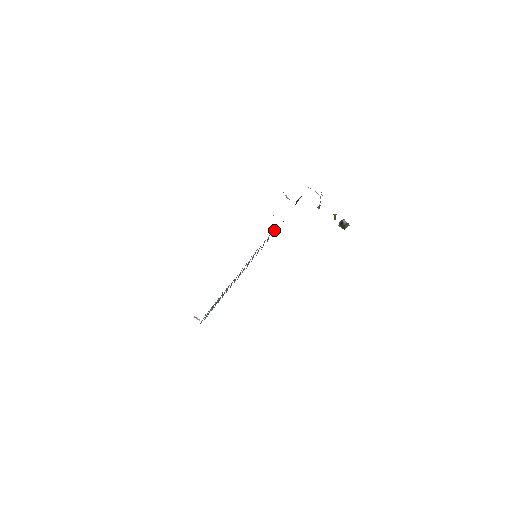
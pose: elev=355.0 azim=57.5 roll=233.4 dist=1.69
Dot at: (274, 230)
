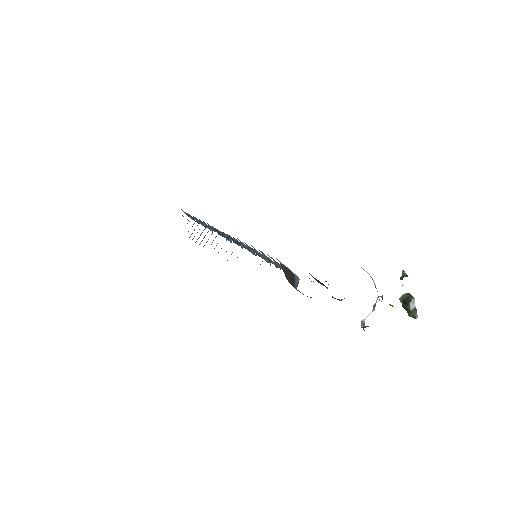
Dot at: occluded
